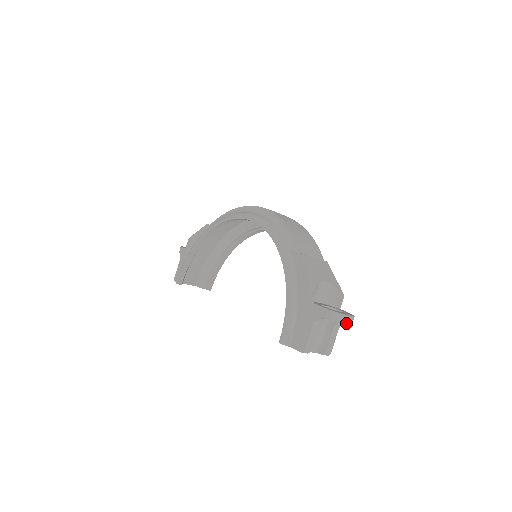
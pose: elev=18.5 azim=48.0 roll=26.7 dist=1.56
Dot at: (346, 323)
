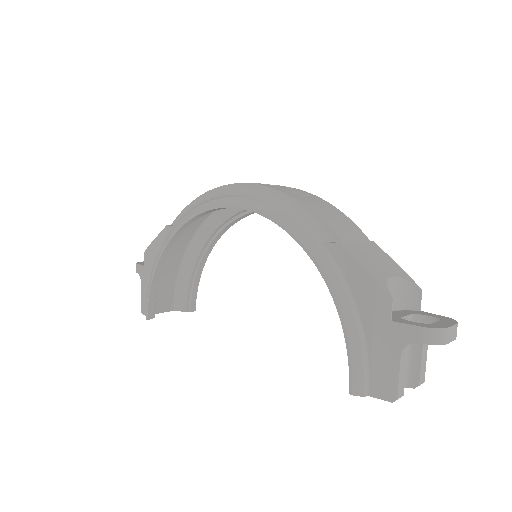
Dot at: (452, 338)
